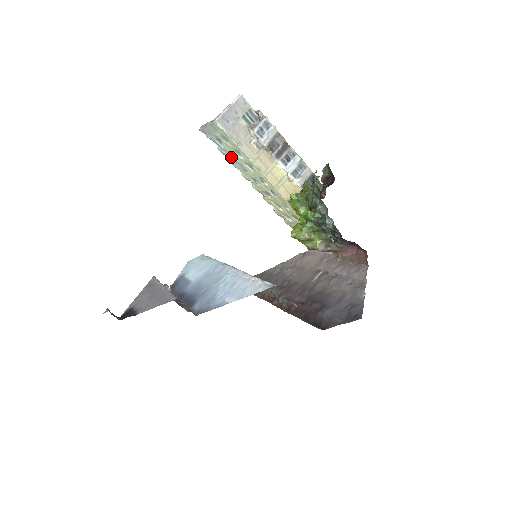
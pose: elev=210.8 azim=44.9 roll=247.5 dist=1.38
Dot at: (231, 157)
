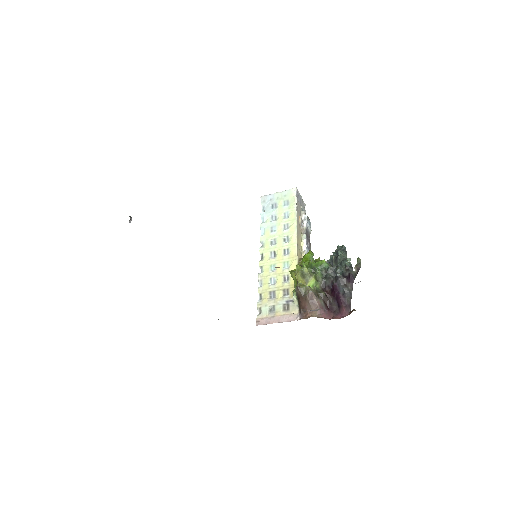
Dot at: (270, 219)
